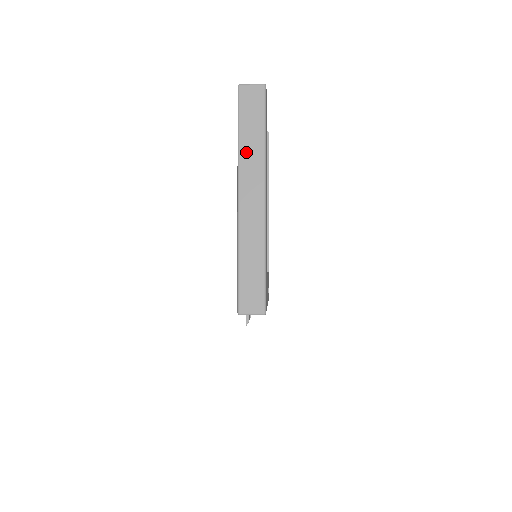
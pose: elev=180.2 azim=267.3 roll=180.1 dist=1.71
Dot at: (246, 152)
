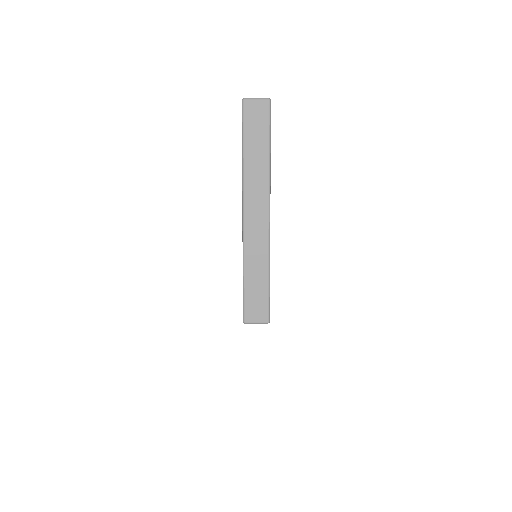
Dot at: (251, 169)
